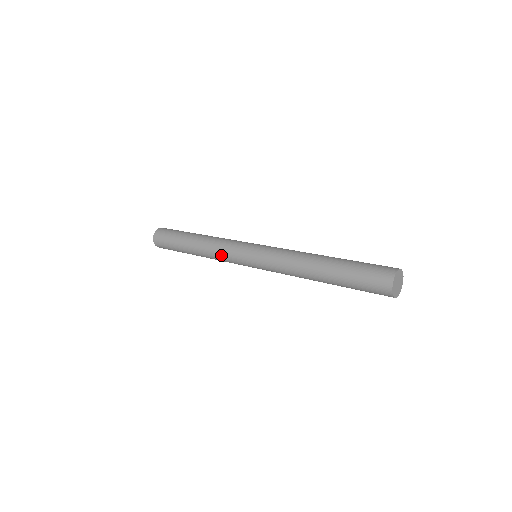
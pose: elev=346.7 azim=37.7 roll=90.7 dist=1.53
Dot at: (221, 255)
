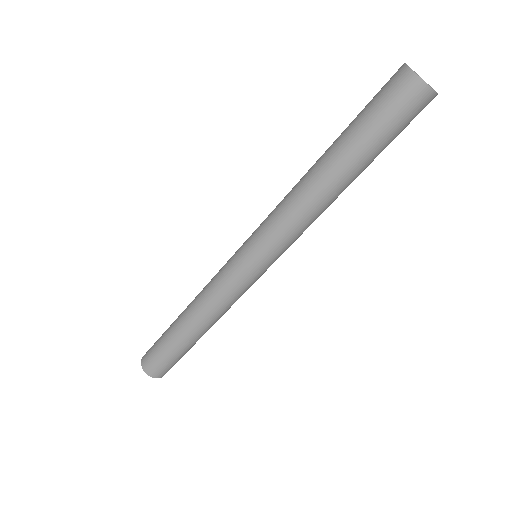
Dot at: (213, 287)
